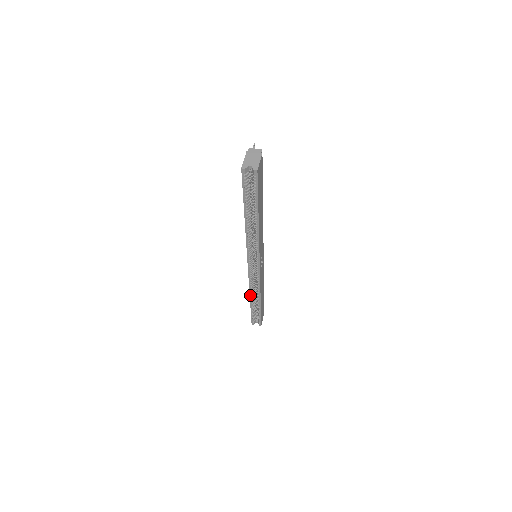
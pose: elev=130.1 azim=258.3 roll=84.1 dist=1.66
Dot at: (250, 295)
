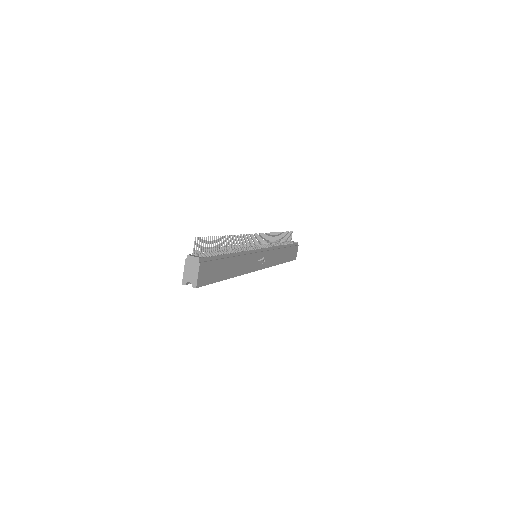
Dot at: occluded
